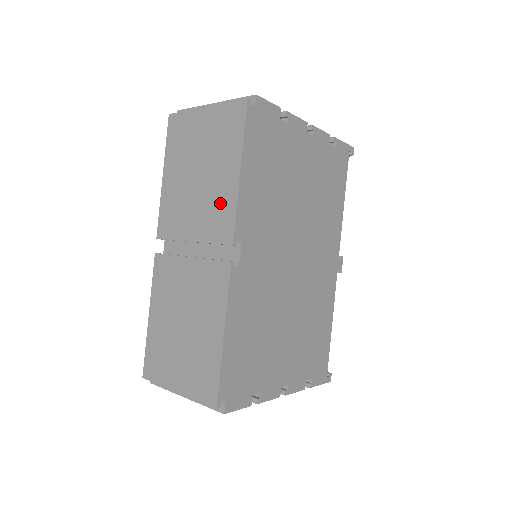
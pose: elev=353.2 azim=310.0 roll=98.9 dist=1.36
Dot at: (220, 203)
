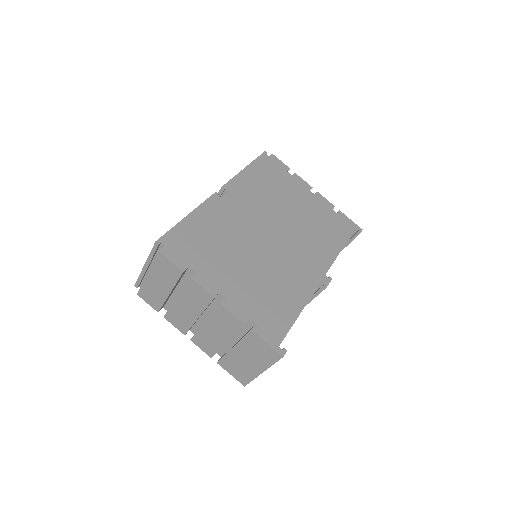
Dot at: occluded
